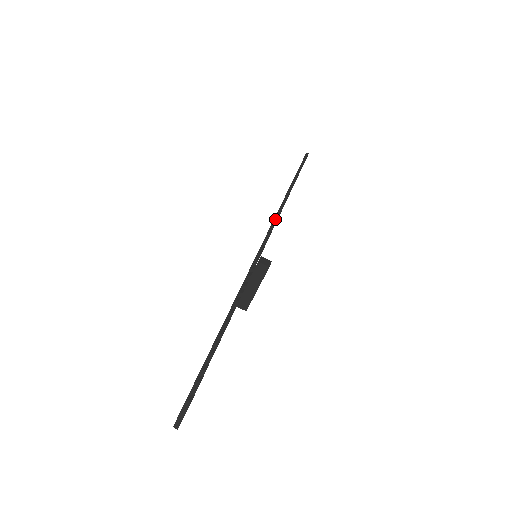
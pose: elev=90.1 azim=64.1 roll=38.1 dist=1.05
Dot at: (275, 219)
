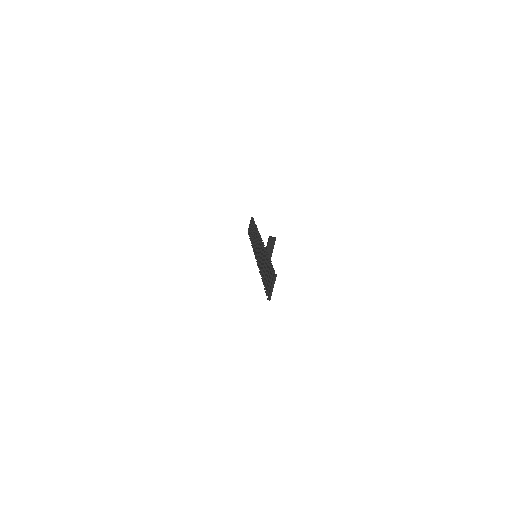
Dot at: (259, 235)
